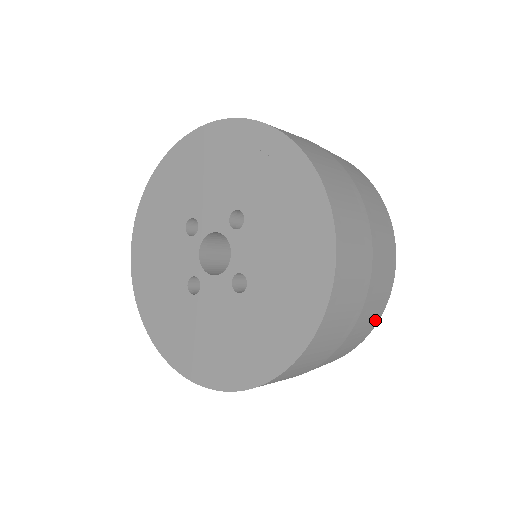
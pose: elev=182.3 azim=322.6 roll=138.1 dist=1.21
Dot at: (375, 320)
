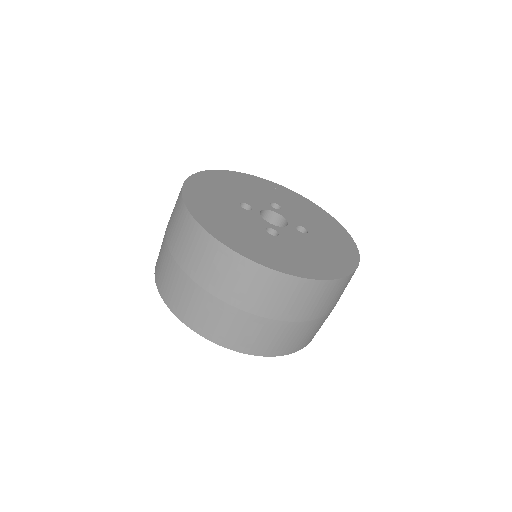
Dot at: occluded
